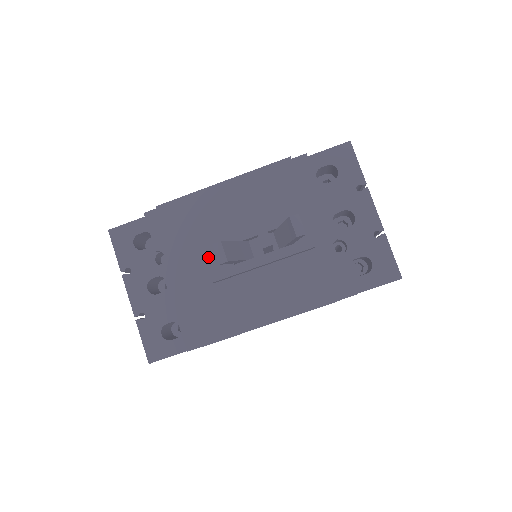
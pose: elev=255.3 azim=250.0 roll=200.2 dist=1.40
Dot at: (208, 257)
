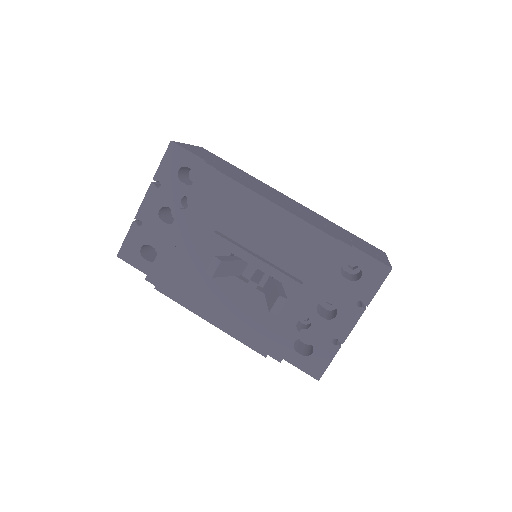
Dot at: (212, 245)
